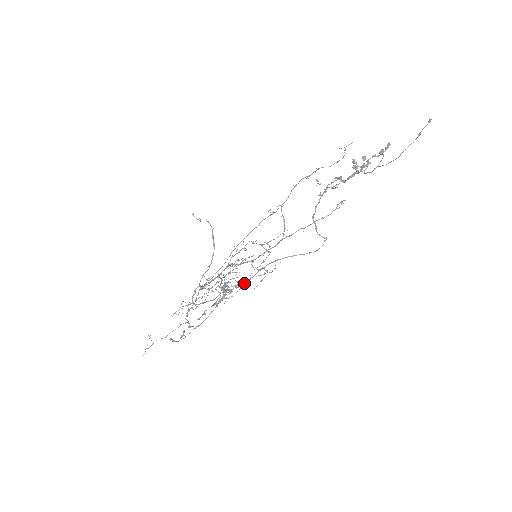
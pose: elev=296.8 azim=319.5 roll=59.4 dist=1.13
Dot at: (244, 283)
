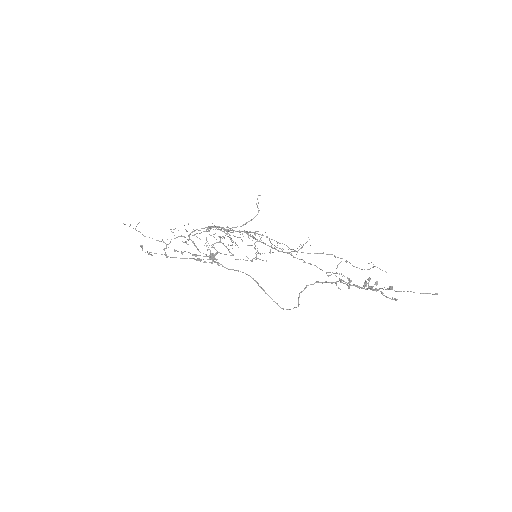
Dot at: (225, 267)
